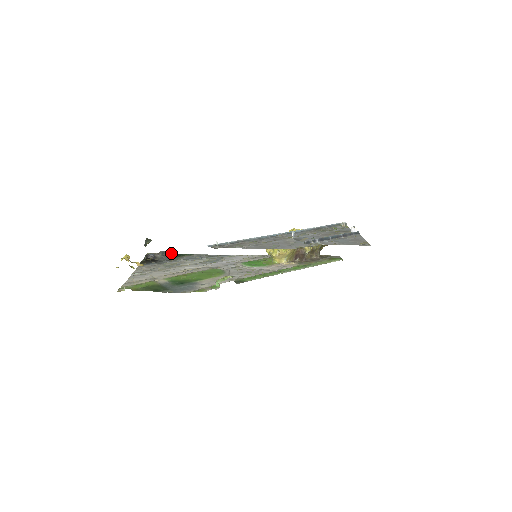
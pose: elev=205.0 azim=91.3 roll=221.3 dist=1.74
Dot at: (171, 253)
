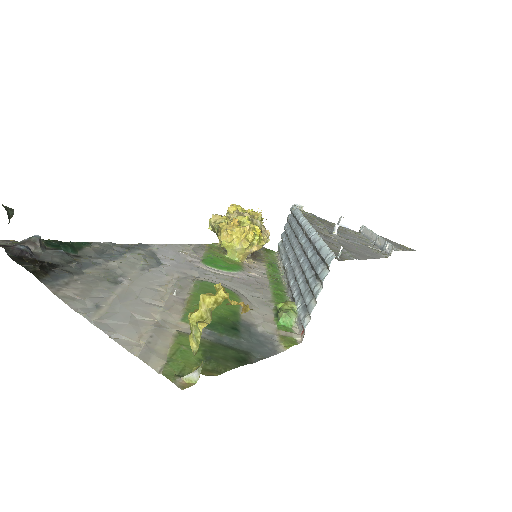
Dot at: (48, 240)
